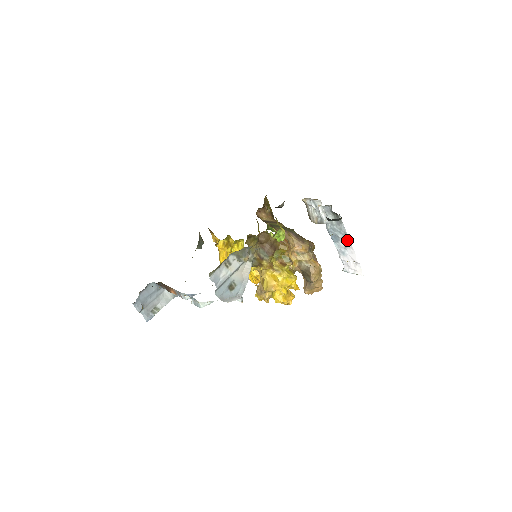
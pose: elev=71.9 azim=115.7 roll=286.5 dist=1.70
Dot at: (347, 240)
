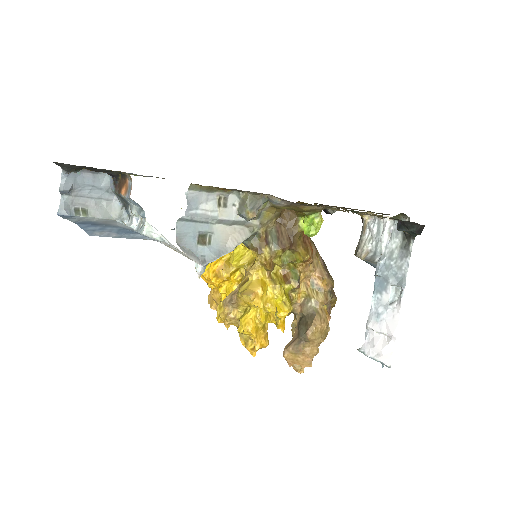
Dot at: (397, 295)
